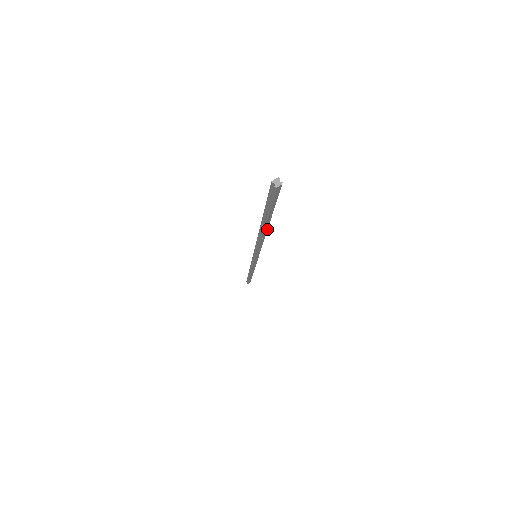
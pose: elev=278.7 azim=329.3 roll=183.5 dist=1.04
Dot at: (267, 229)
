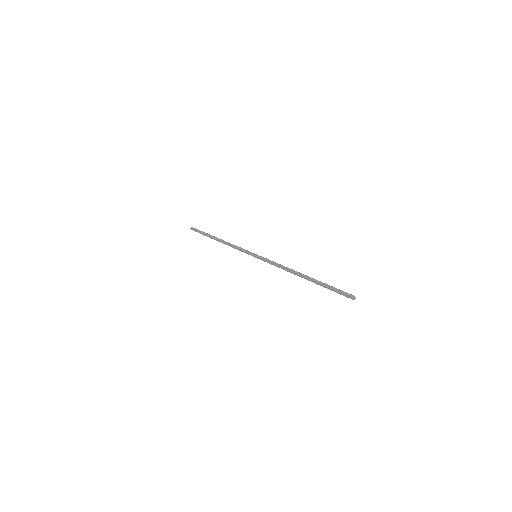
Dot at: (304, 276)
